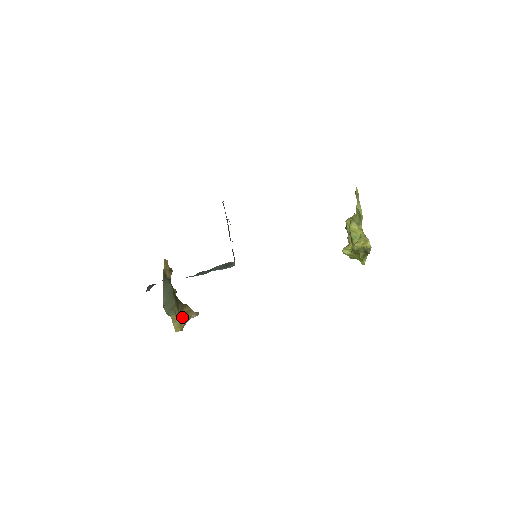
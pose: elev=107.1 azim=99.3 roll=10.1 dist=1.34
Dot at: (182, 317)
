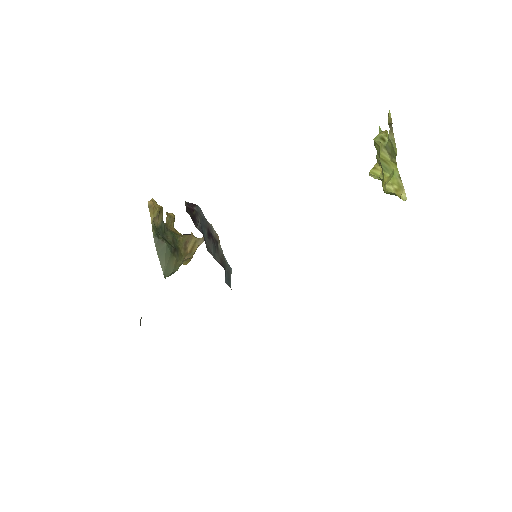
Dot at: (188, 257)
